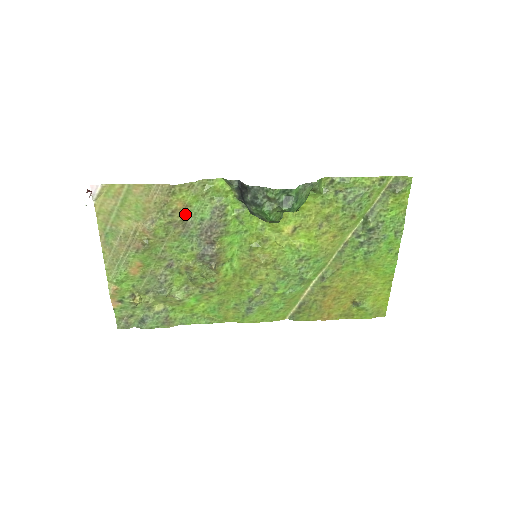
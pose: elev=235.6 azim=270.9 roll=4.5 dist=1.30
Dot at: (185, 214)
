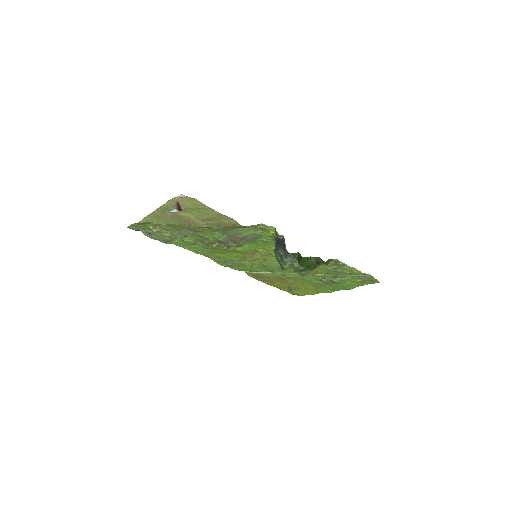
Dot at: (232, 228)
